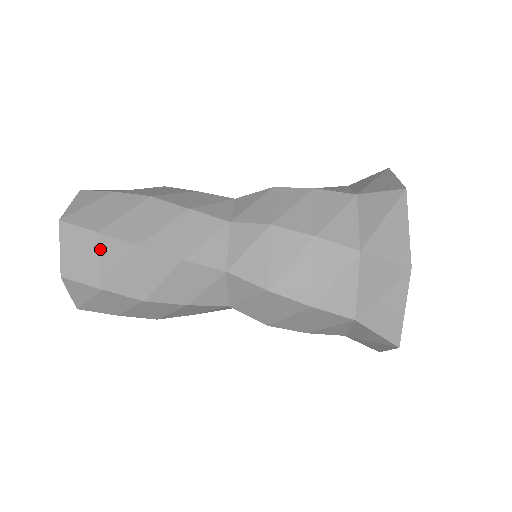
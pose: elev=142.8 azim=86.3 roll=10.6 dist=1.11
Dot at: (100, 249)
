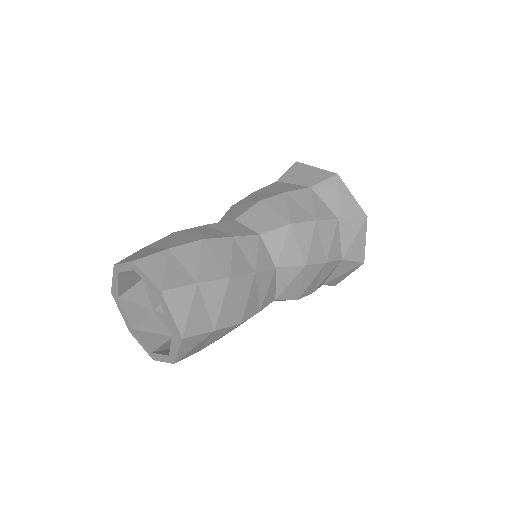
Dot at: (211, 337)
